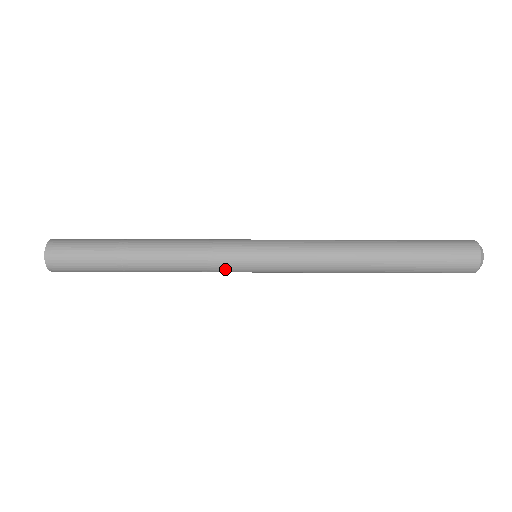
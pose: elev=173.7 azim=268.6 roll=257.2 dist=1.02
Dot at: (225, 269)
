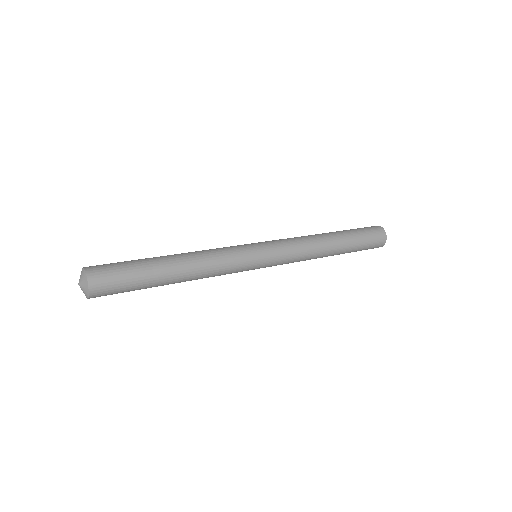
Dot at: (237, 272)
